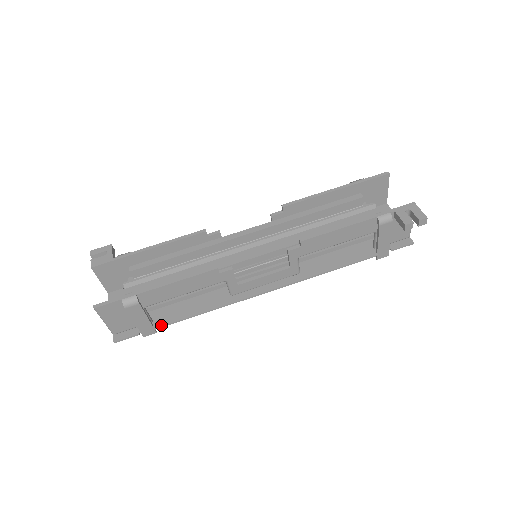
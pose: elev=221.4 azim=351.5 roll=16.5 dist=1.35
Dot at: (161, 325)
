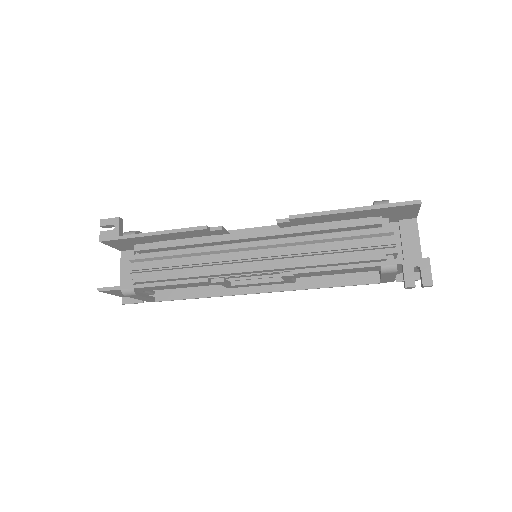
Dot at: (162, 300)
